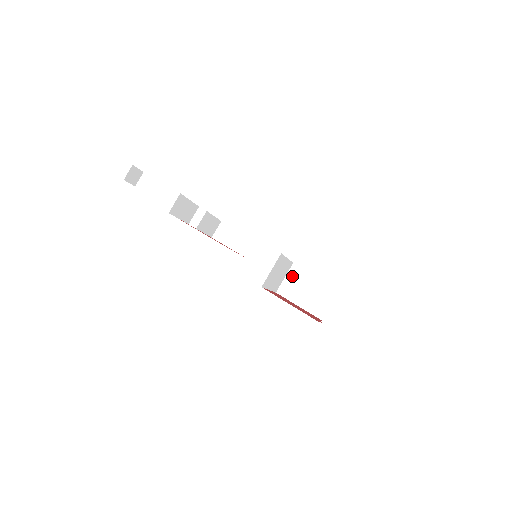
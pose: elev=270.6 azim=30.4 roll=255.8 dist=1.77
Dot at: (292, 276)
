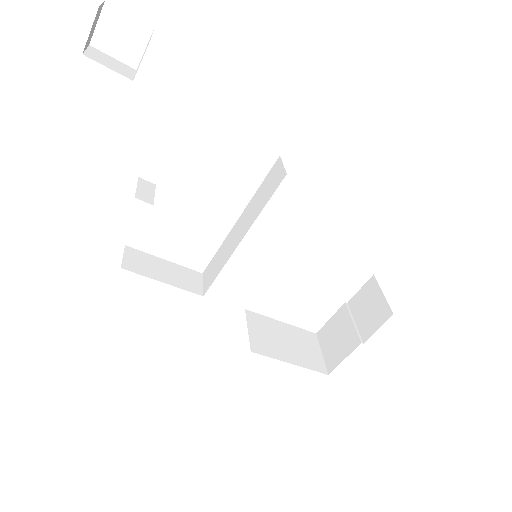
Dot at: (255, 325)
